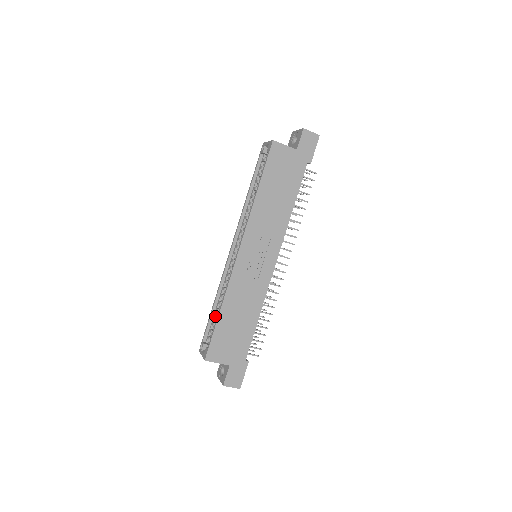
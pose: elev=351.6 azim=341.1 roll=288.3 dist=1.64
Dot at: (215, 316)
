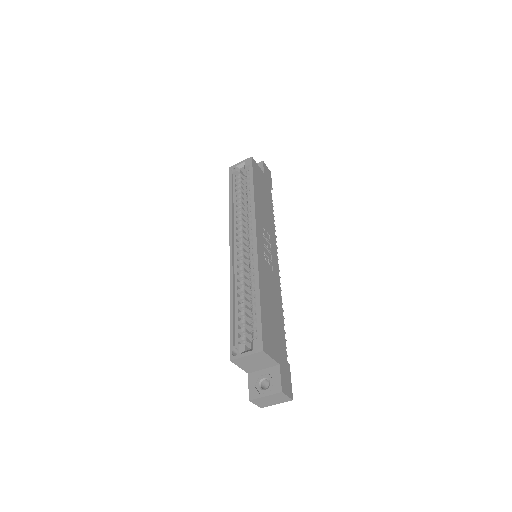
Dot at: (241, 312)
